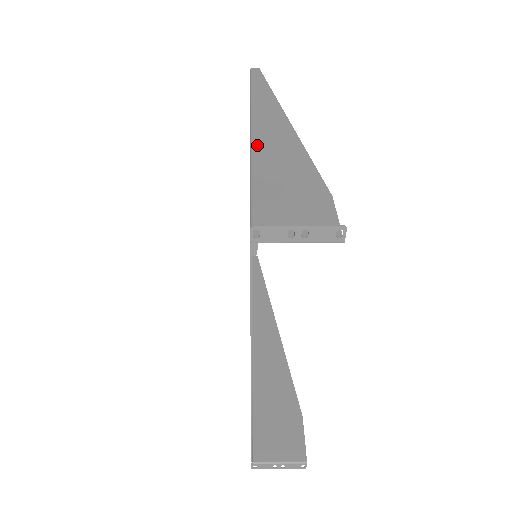
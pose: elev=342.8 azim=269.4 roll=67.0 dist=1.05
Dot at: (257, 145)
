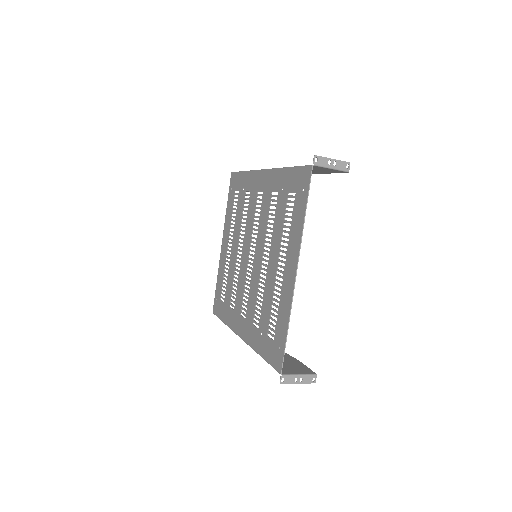
Dot at: occluded
